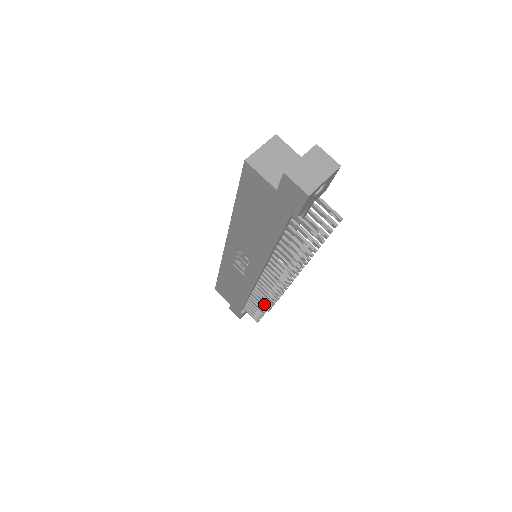
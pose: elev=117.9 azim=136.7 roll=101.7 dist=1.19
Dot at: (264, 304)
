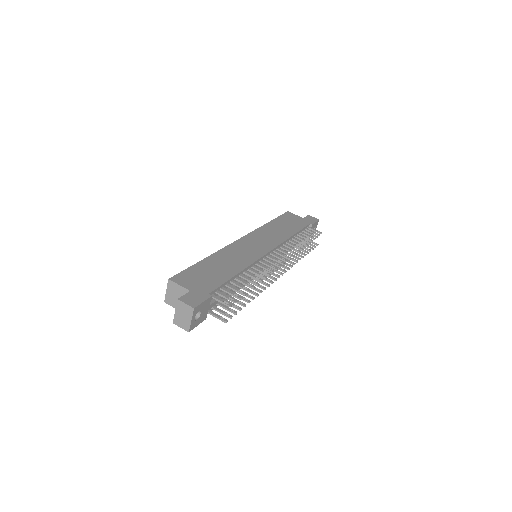
Dot at: (296, 258)
